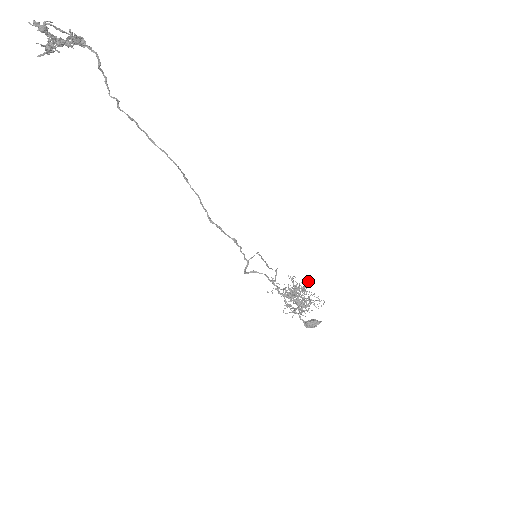
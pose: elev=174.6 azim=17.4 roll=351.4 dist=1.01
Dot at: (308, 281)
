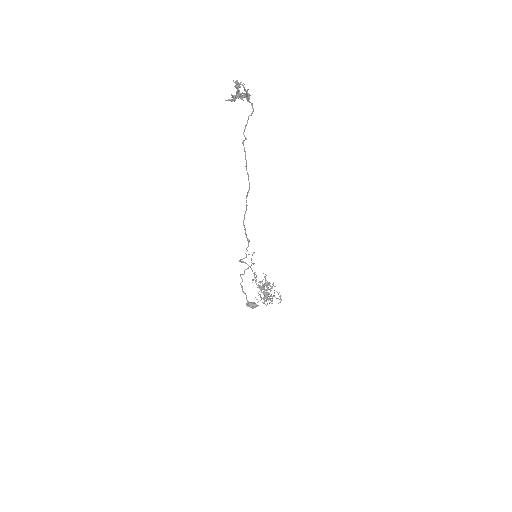
Dot at: occluded
